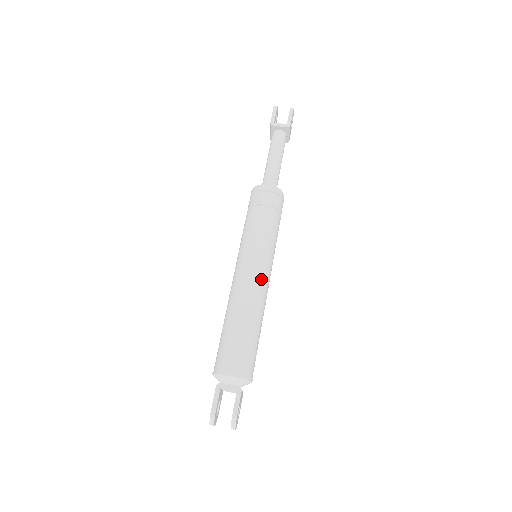
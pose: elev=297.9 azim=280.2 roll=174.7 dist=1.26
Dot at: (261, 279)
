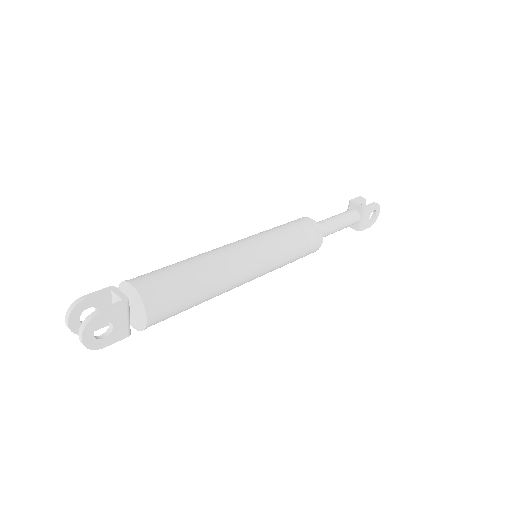
Dot at: (242, 256)
